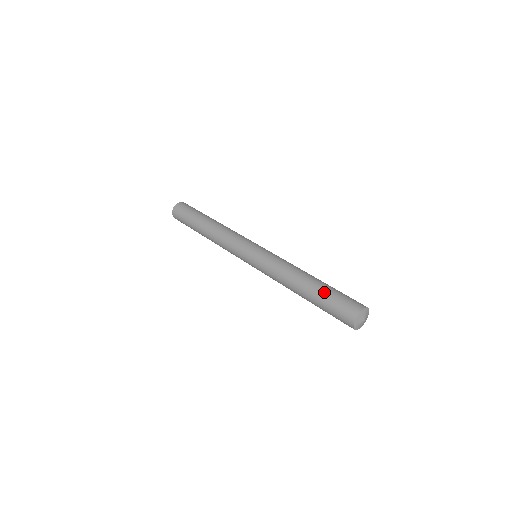
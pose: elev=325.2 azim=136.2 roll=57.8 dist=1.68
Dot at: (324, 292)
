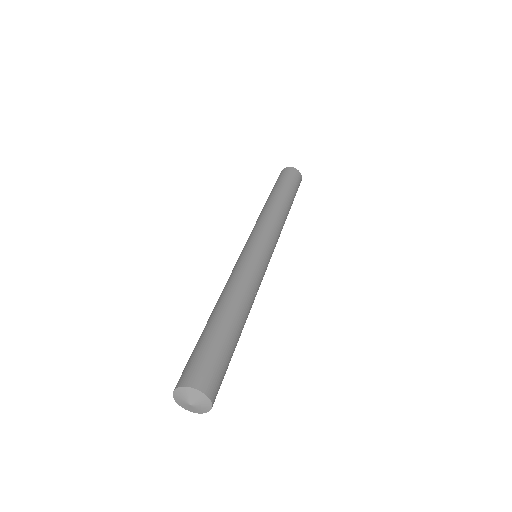
Dot at: (209, 333)
